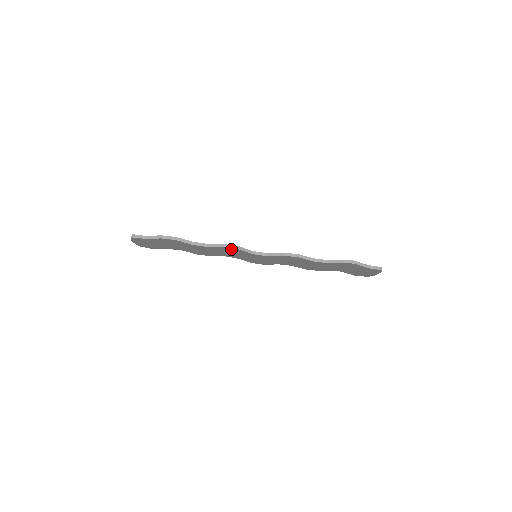
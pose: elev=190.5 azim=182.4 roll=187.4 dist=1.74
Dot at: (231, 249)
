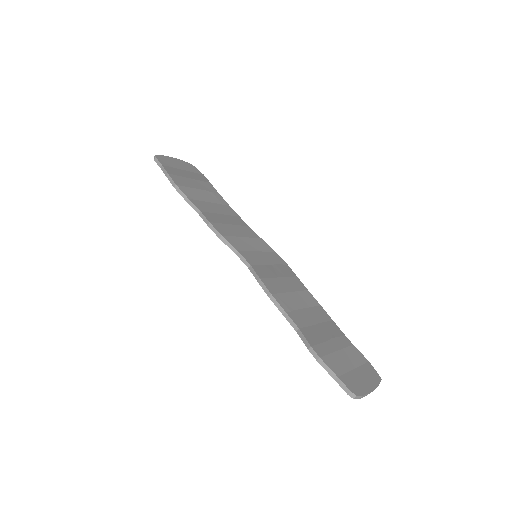
Dot at: occluded
